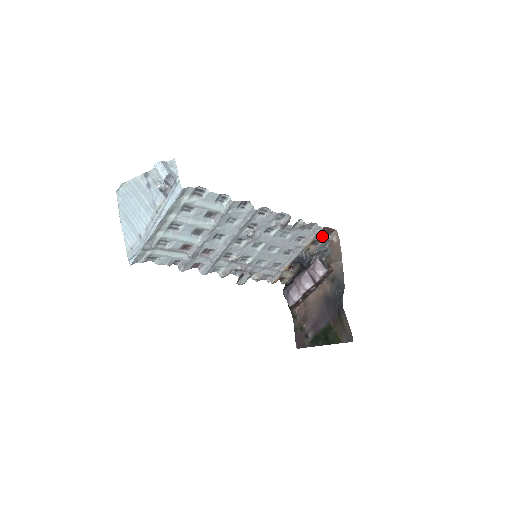
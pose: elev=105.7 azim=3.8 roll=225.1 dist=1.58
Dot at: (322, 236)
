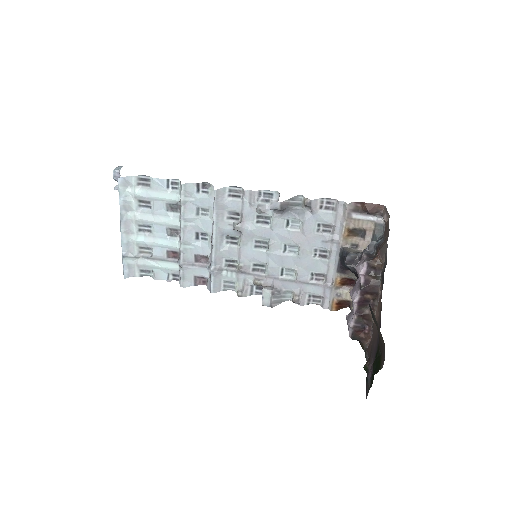
Dot at: (362, 219)
